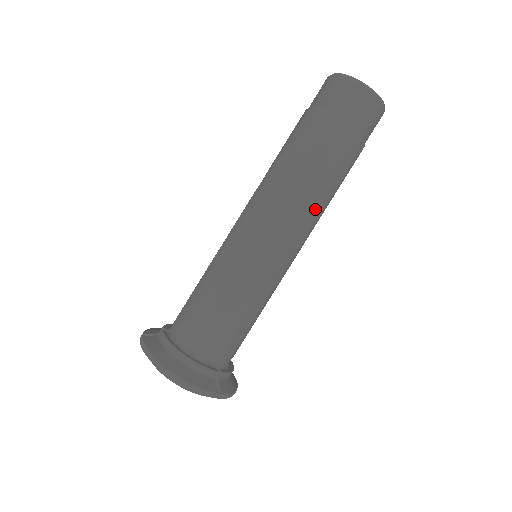
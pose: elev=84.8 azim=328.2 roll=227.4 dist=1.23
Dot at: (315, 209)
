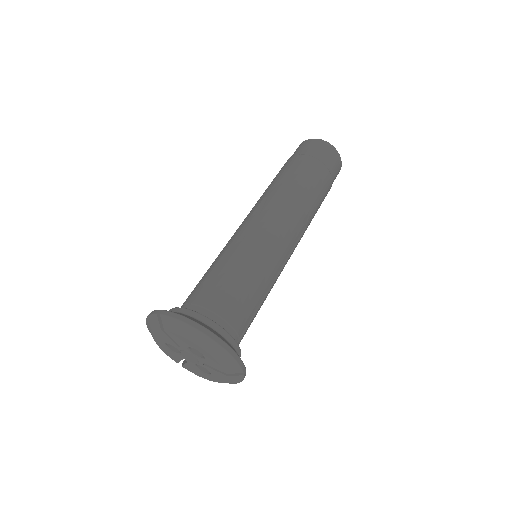
Dot at: (308, 224)
